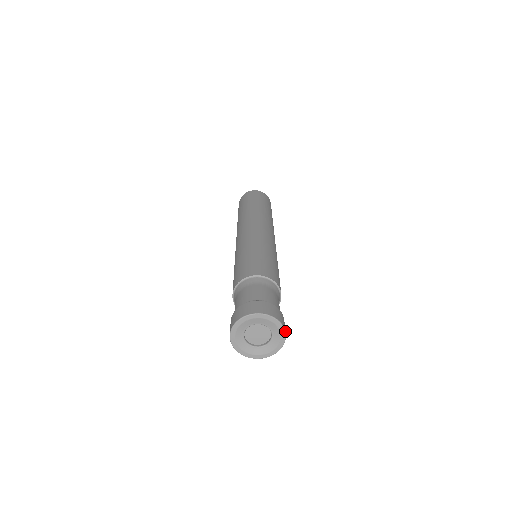
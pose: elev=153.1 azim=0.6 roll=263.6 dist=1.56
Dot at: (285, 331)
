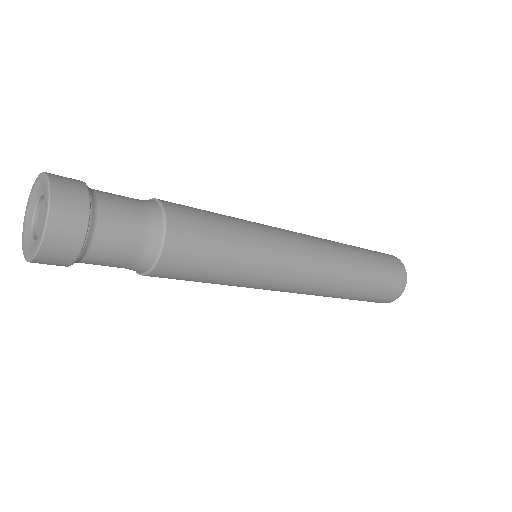
Dot at: (47, 174)
